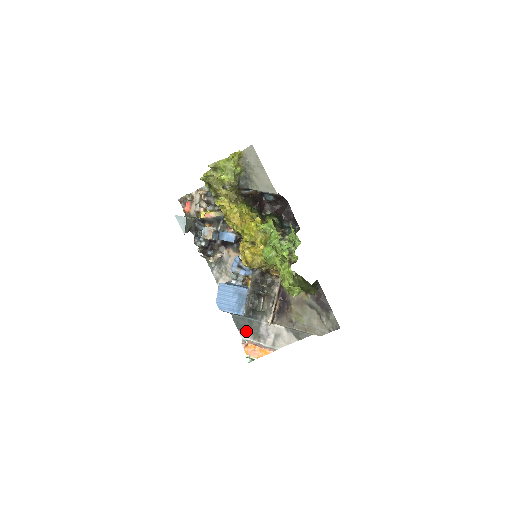
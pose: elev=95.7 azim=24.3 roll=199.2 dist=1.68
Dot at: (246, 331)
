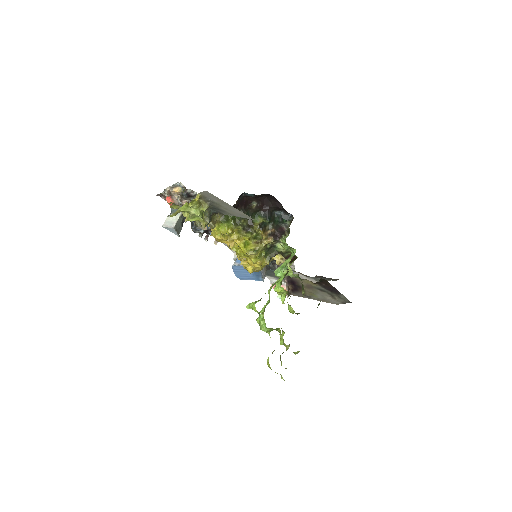
Dot at: (271, 276)
